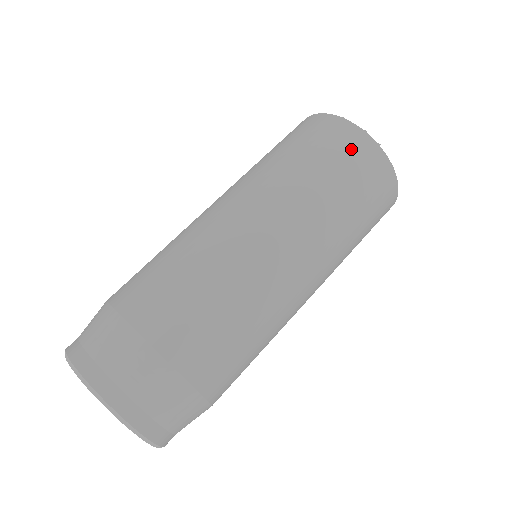
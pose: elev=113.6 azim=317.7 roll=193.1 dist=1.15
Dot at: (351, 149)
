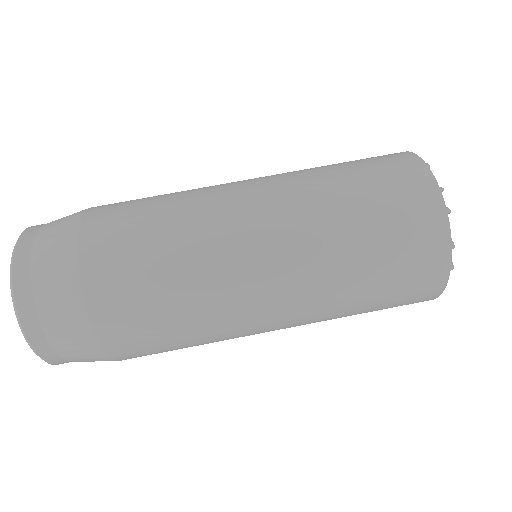
Dot at: (409, 196)
